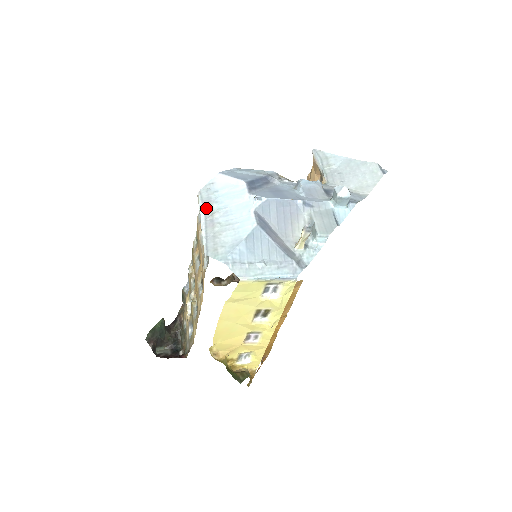
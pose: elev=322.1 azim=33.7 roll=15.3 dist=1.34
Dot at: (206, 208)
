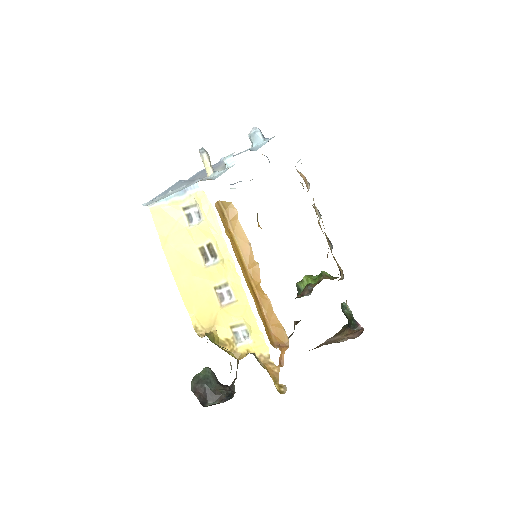
Dot at: occluded
